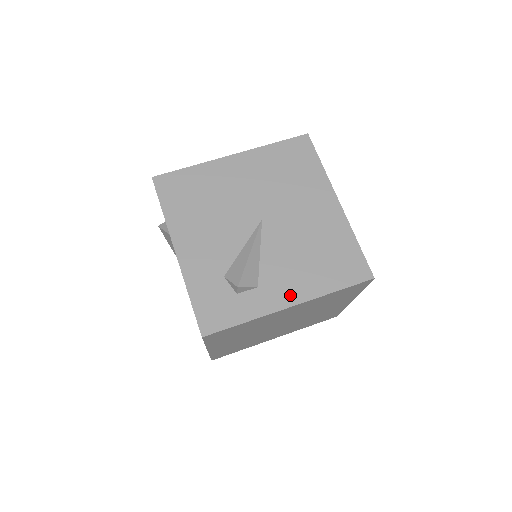
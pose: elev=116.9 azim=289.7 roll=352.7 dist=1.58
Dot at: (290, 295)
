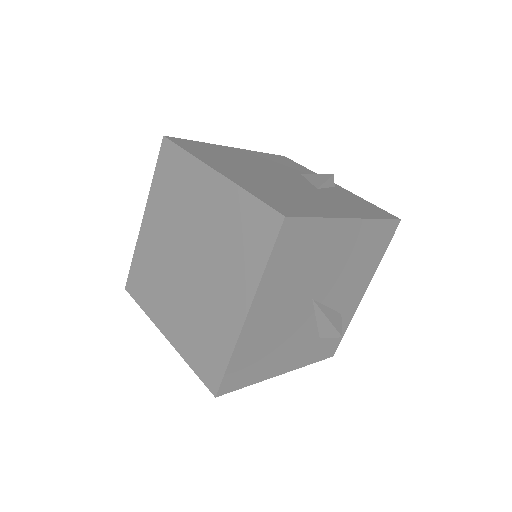
Dot at: (361, 291)
